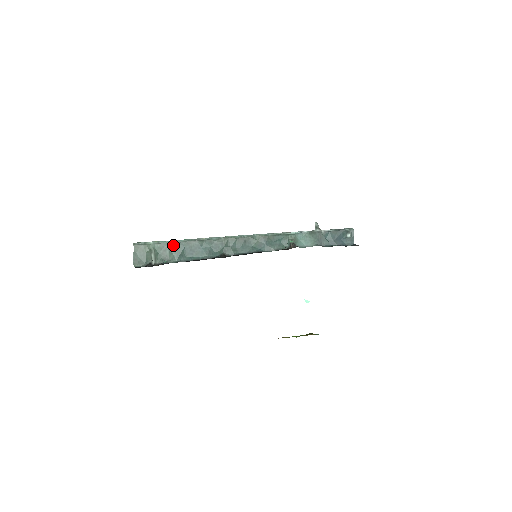
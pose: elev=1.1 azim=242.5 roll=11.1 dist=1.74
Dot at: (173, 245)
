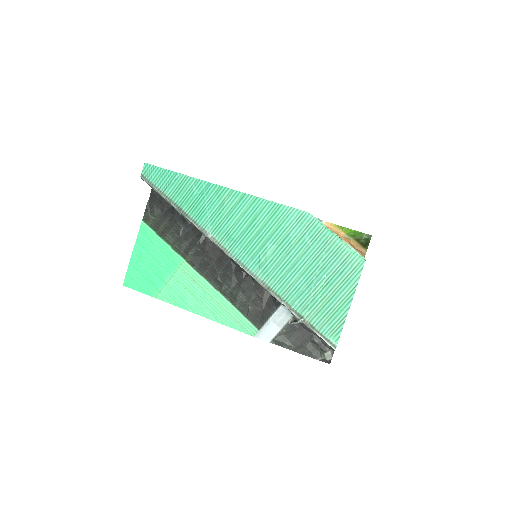
Dot at: (173, 206)
